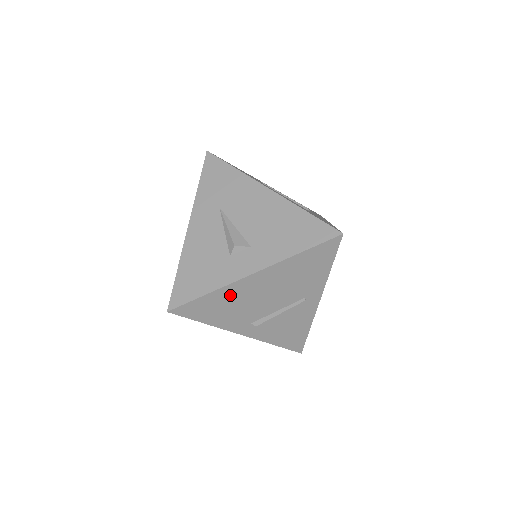
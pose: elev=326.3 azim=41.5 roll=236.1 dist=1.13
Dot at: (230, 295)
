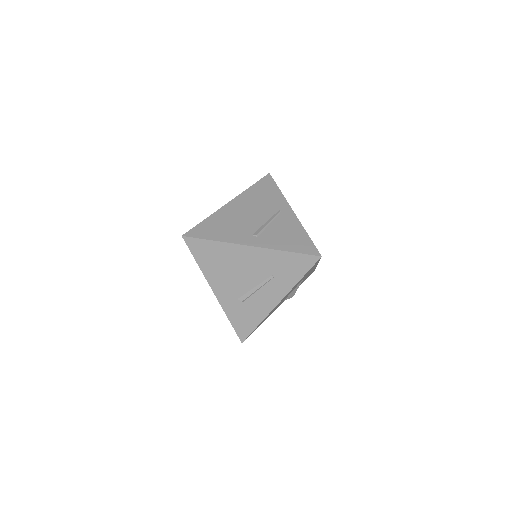
Dot at: (222, 218)
